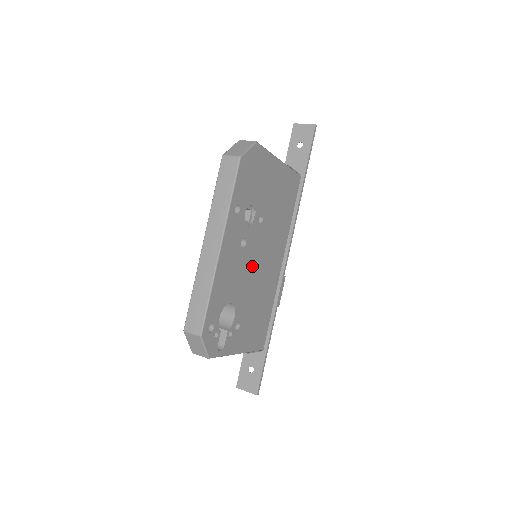
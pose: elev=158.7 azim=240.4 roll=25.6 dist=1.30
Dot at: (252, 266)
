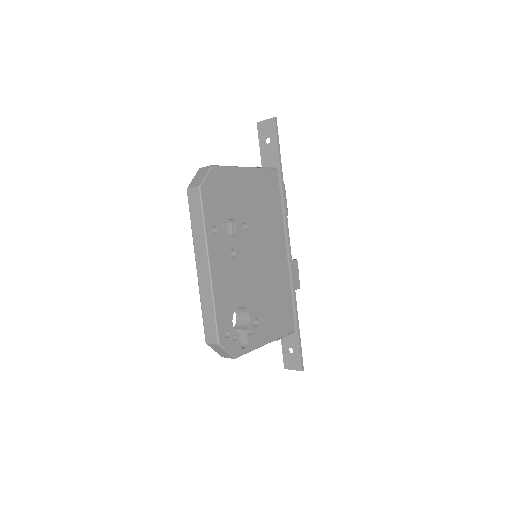
Dot at: (251, 268)
